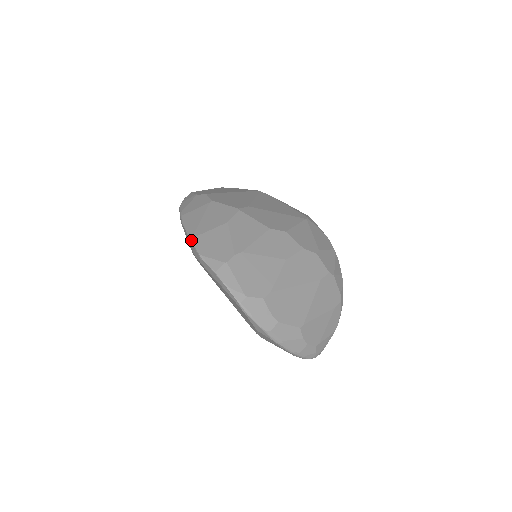
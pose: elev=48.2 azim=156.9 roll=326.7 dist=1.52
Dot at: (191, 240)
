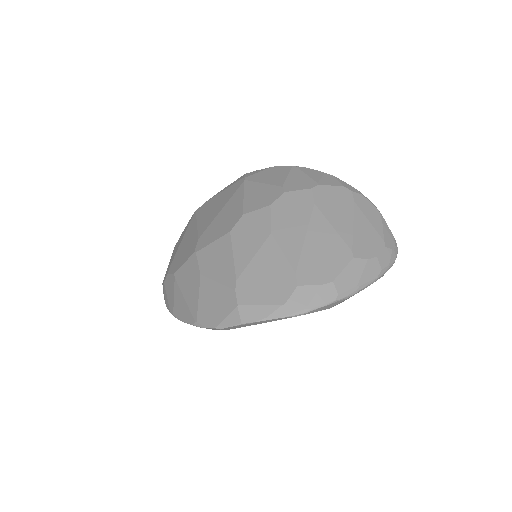
Dot at: (198, 326)
